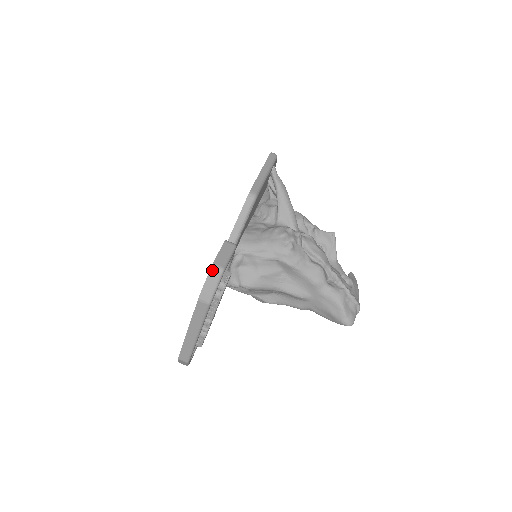
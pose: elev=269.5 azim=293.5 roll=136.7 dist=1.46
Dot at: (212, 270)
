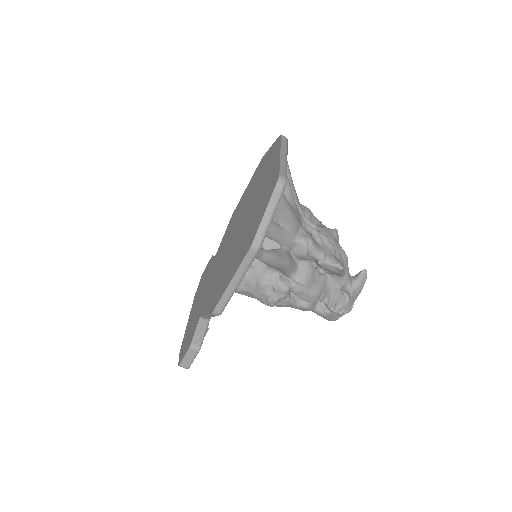
Dot at: (180, 366)
